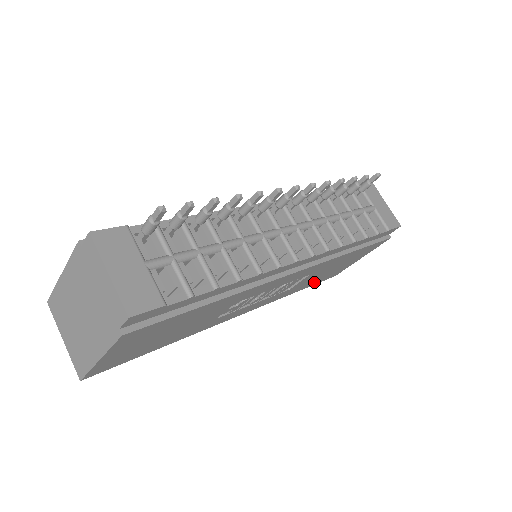
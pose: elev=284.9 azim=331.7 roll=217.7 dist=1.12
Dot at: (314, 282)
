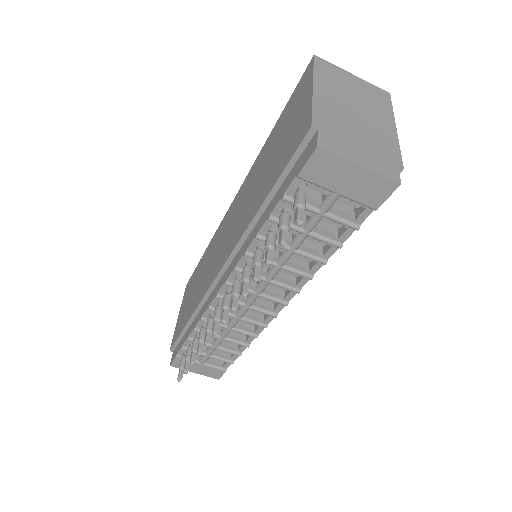
Dot at: occluded
